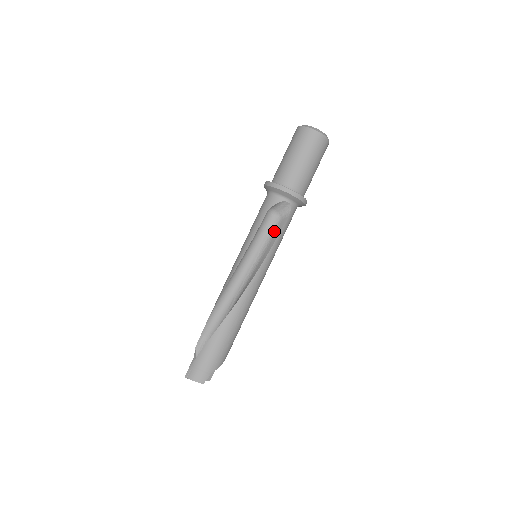
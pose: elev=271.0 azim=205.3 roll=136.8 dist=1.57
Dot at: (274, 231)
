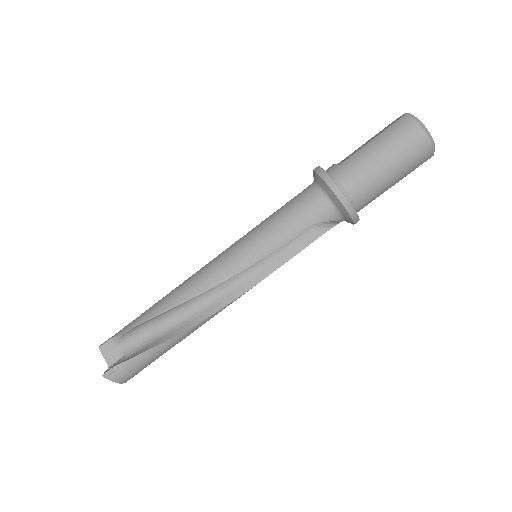
Dot at: (297, 240)
